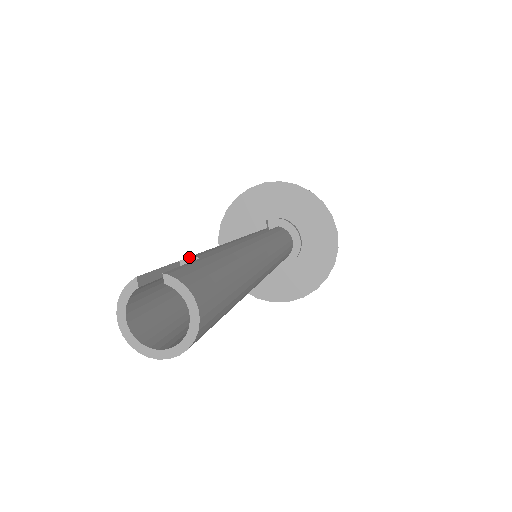
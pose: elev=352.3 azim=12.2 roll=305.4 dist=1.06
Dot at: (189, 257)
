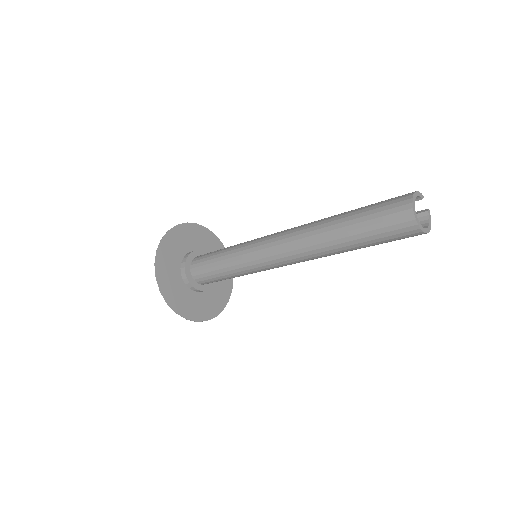
Dot at: occluded
